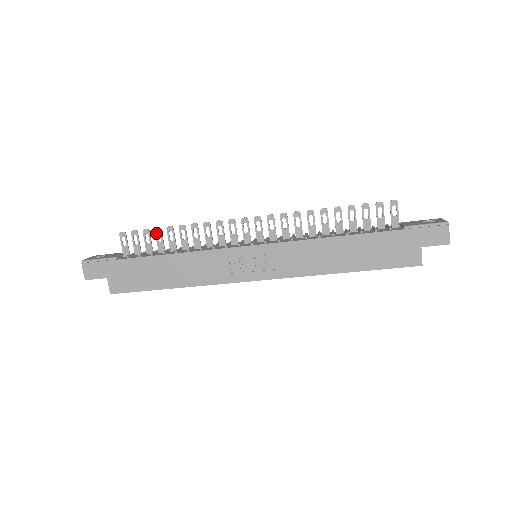
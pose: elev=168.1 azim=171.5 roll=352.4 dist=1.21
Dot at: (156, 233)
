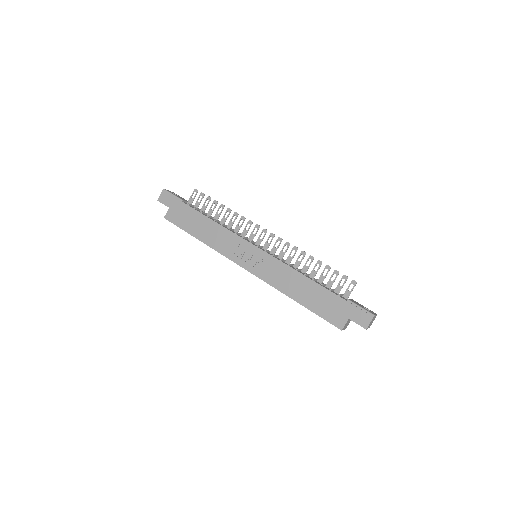
Dot at: (213, 203)
